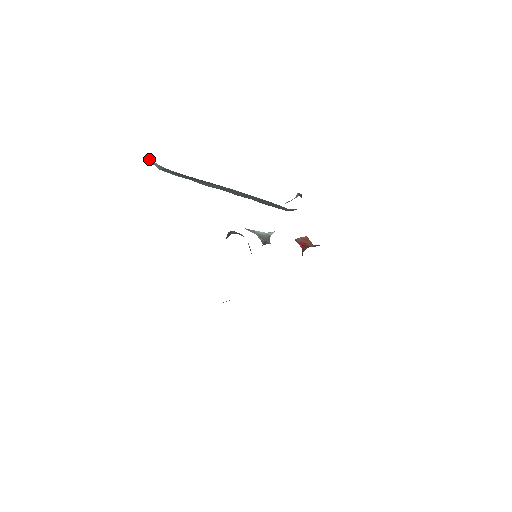
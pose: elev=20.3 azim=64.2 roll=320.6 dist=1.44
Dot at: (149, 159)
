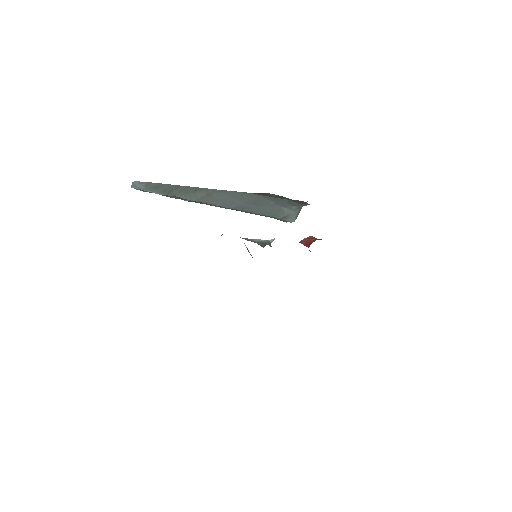
Dot at: (132, 184)
